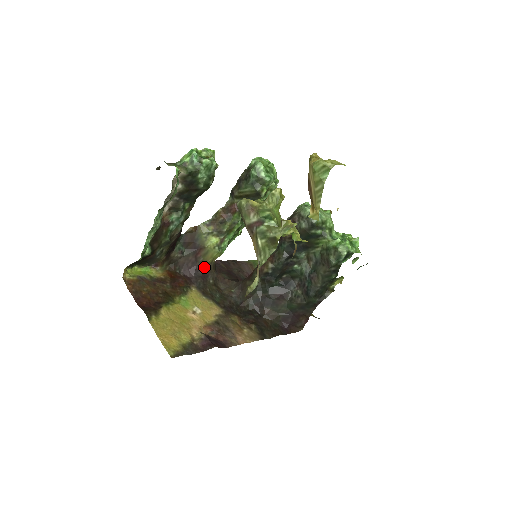
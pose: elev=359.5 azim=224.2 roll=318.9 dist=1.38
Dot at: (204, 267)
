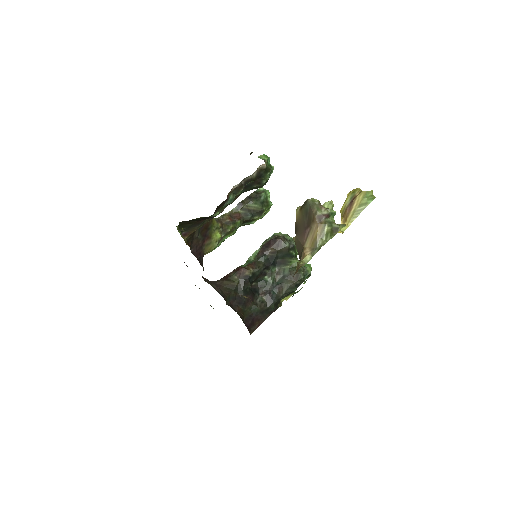
Dot at: (203, 255)
